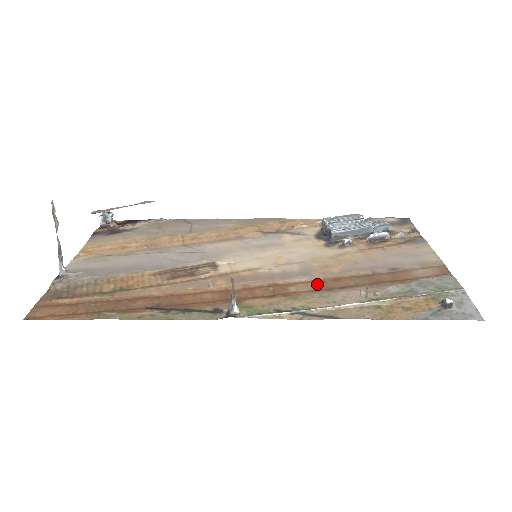
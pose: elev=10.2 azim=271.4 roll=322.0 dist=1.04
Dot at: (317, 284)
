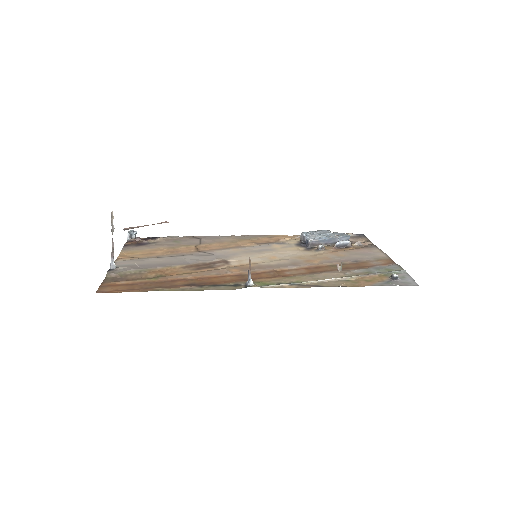
Dot at: (304, 270)
